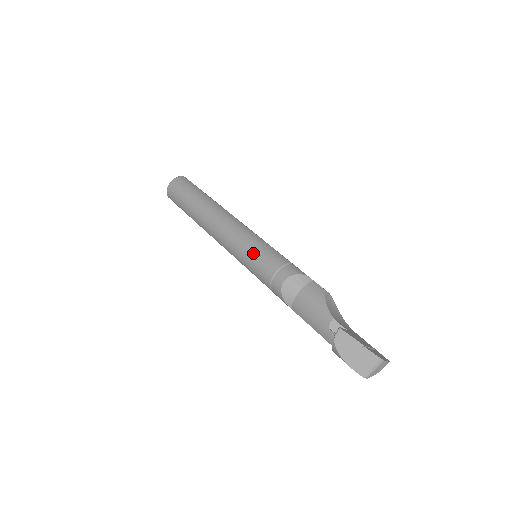
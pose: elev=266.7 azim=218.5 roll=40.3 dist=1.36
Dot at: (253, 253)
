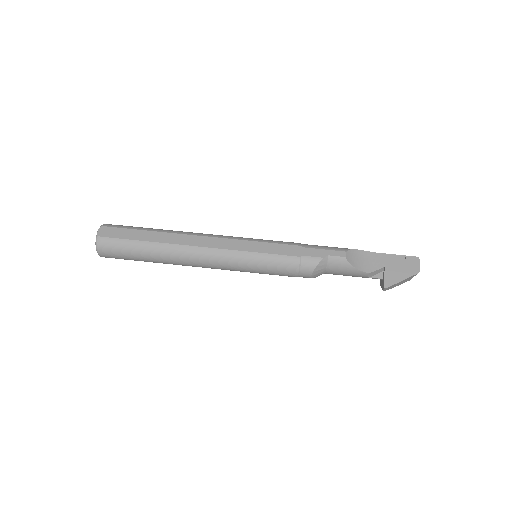
Dot at: (263, 271)
